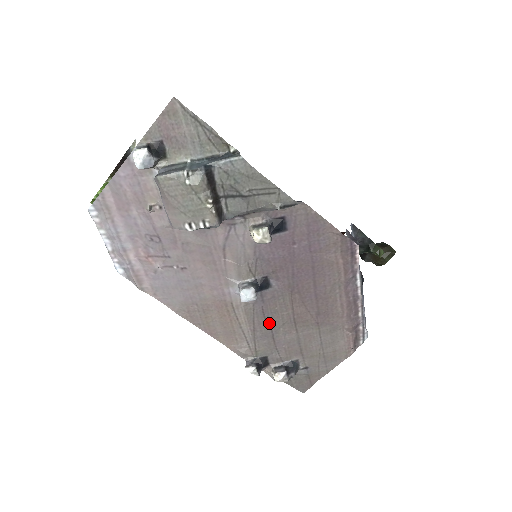
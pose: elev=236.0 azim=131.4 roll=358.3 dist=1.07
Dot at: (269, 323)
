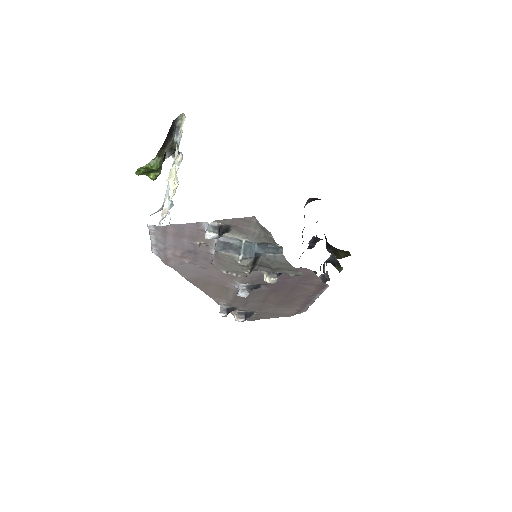
Dot at: (248, 299)
